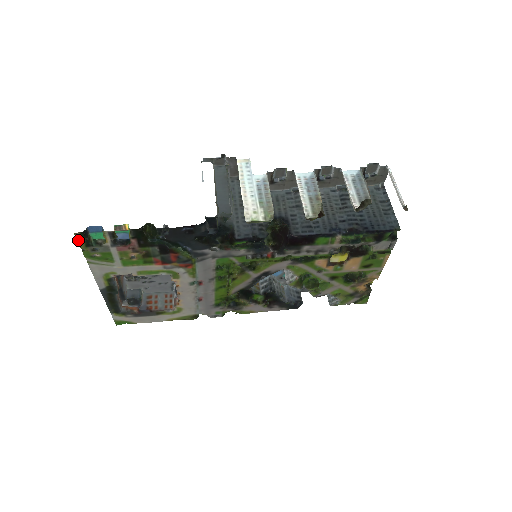
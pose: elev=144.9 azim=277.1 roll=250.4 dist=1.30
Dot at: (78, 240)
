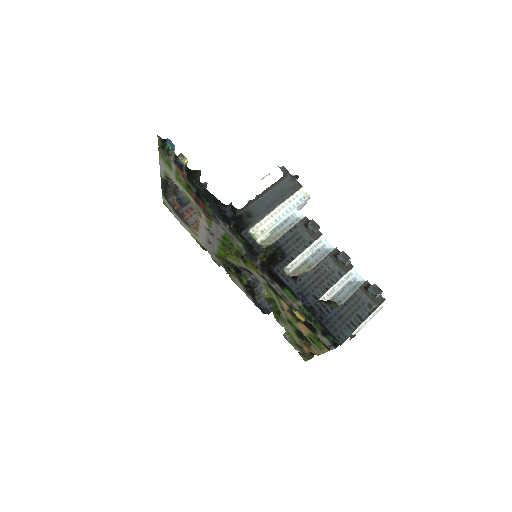
Dot at: (158, 140)
